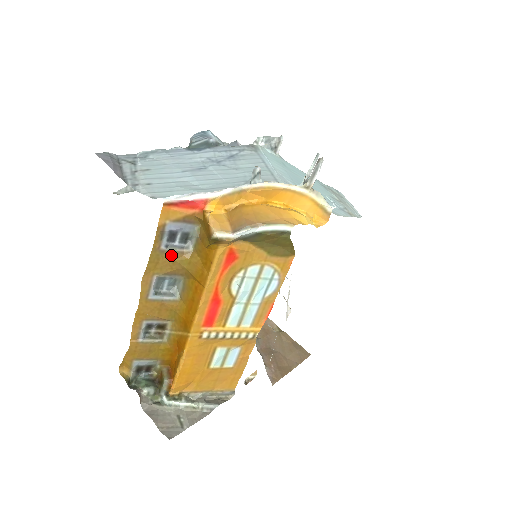
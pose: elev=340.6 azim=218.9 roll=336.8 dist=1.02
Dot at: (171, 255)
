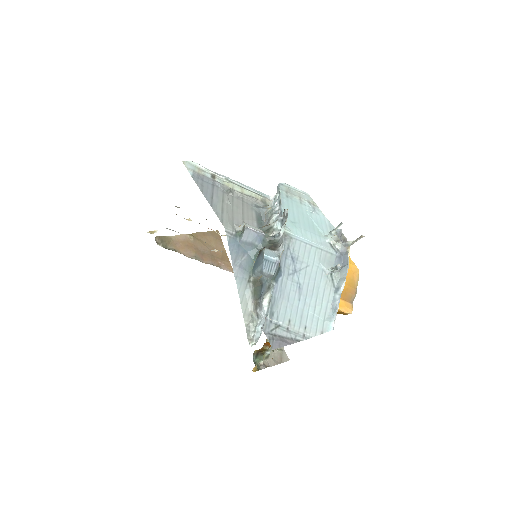
Dot at: occluded
